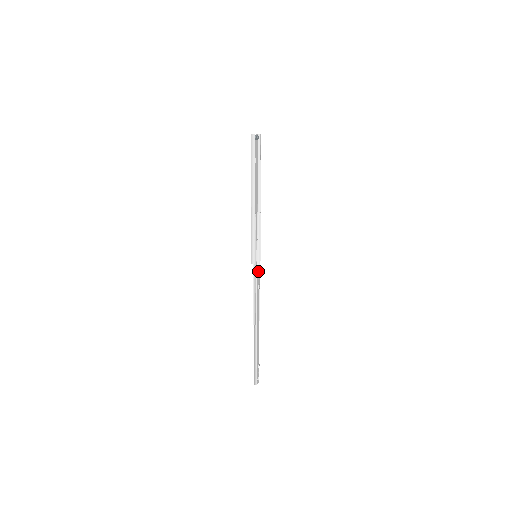
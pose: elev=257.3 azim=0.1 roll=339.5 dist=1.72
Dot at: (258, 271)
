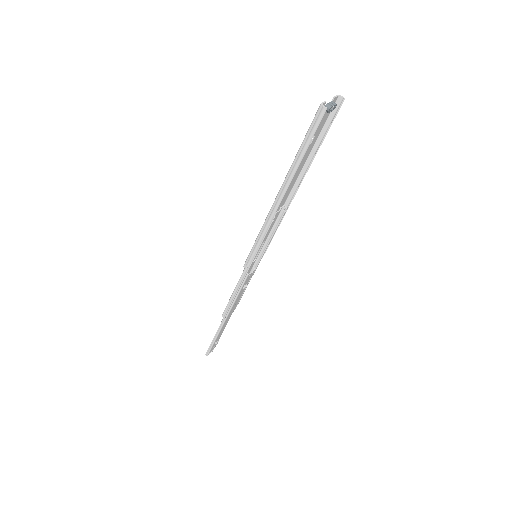
Dot at: (252, 270)
